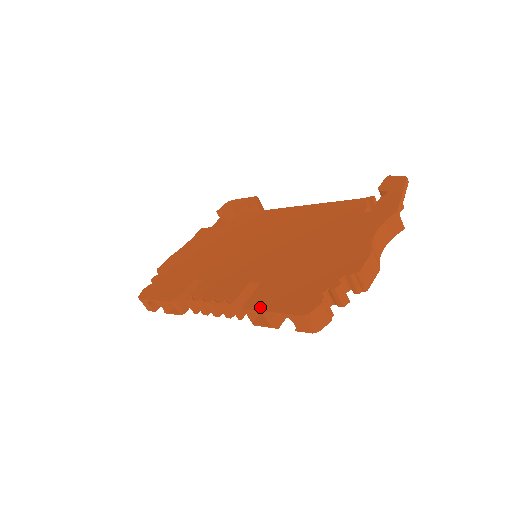
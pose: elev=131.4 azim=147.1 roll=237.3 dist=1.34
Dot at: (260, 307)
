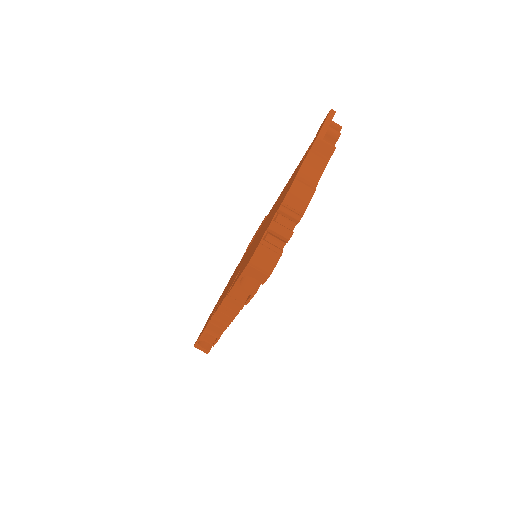
Dot at: occluded
